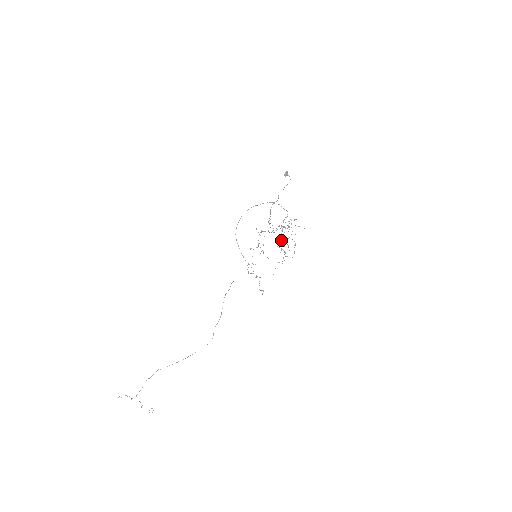
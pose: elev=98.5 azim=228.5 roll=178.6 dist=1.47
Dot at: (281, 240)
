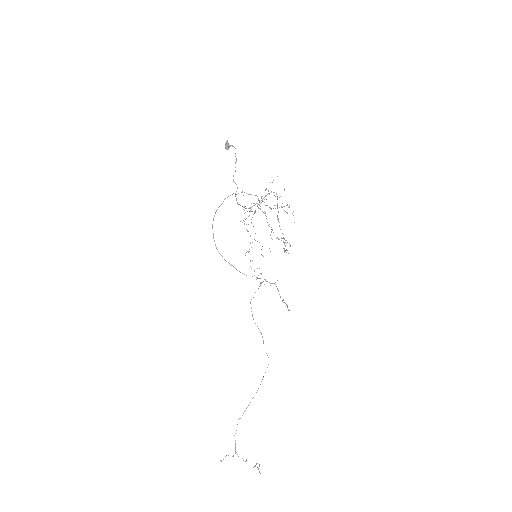
Dot at: occluded
